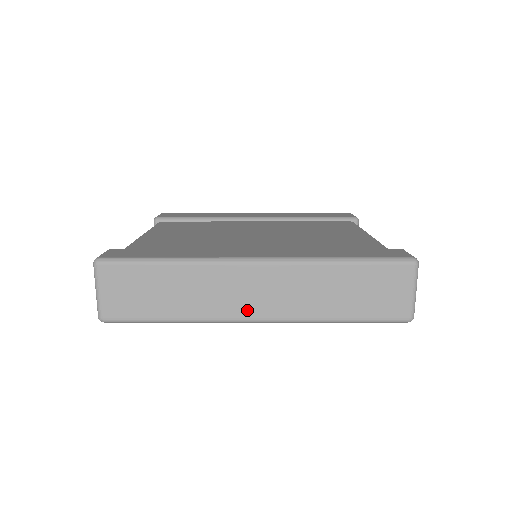
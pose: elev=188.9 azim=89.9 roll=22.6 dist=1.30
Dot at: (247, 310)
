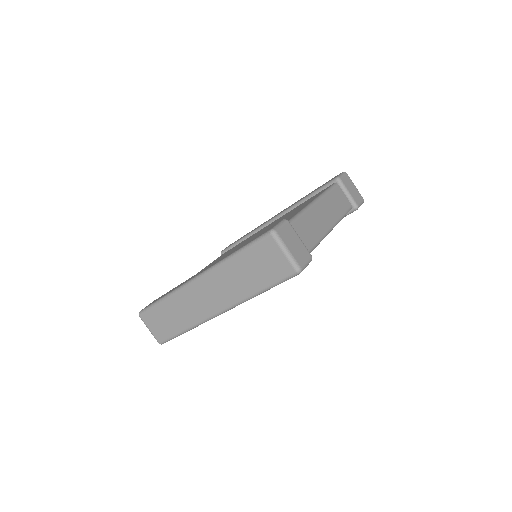
Dot at: (210, 309)
